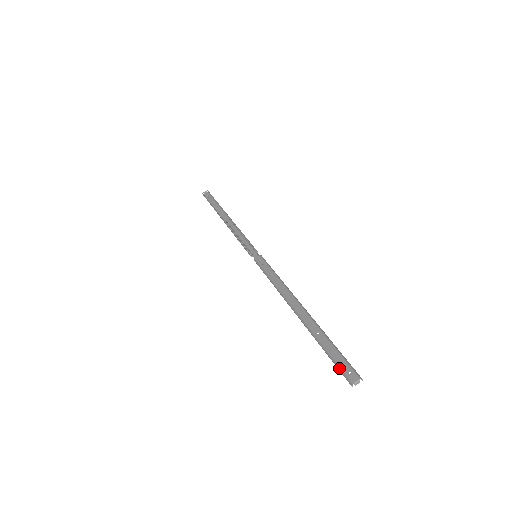
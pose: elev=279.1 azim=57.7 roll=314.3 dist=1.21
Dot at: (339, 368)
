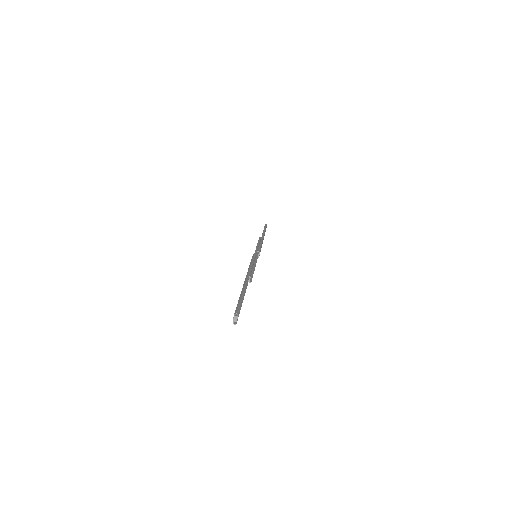
Dot at: (235, 315)
